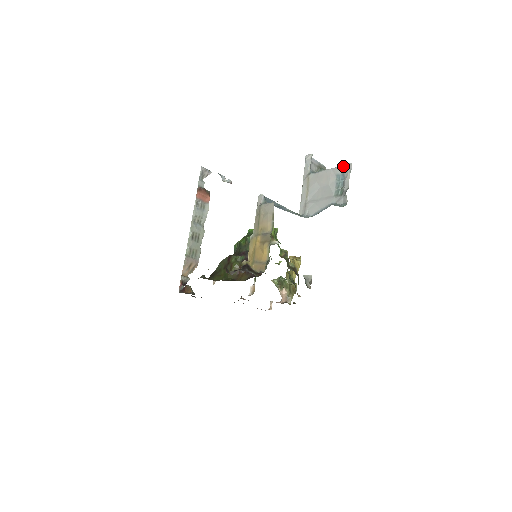
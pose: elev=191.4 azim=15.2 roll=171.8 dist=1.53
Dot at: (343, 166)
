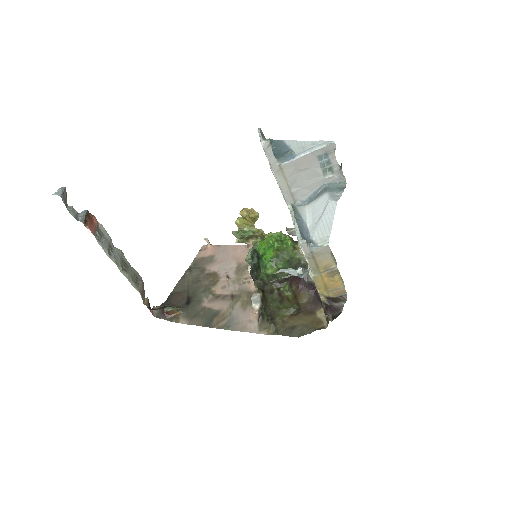
Dot at: (325, 148)
